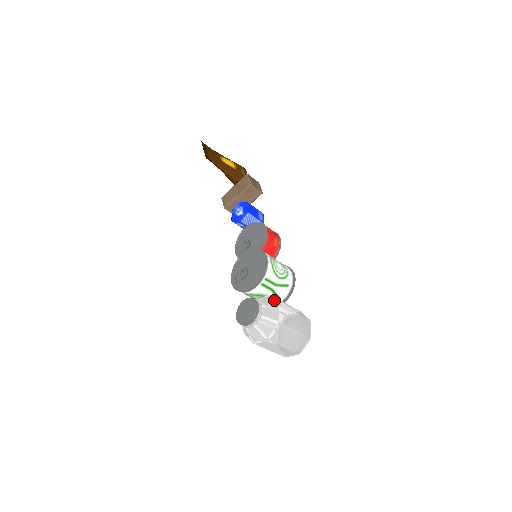
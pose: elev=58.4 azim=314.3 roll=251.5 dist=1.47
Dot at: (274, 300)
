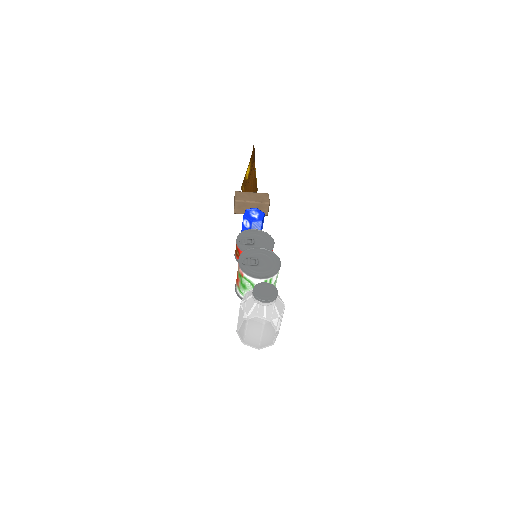
Dot at: occluded
